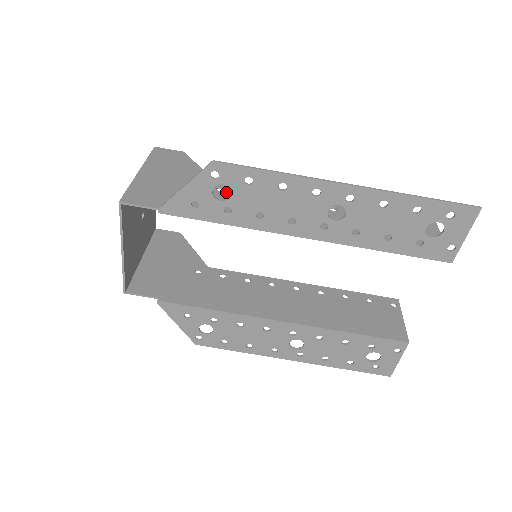
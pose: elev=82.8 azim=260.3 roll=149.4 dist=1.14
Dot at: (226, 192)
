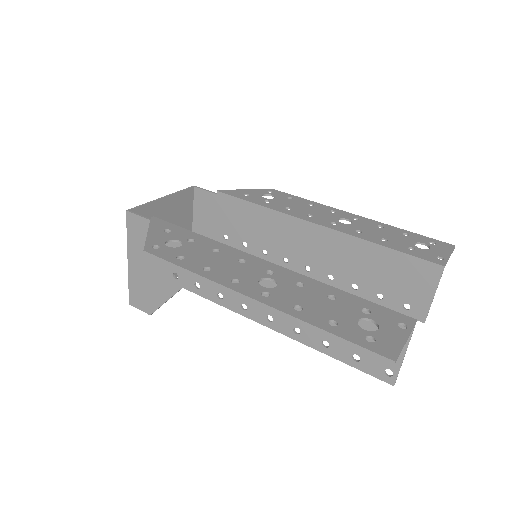
Dot at: (251, 243)
